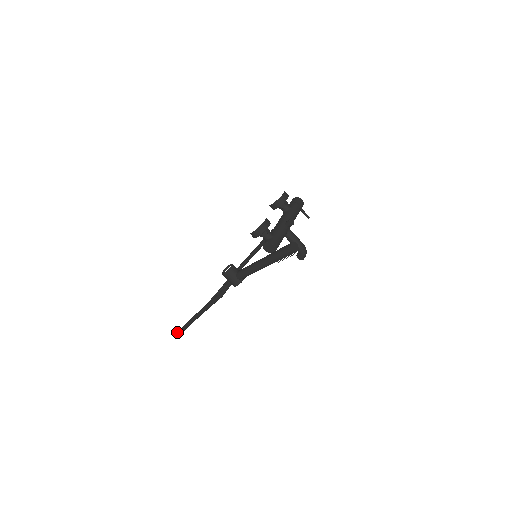
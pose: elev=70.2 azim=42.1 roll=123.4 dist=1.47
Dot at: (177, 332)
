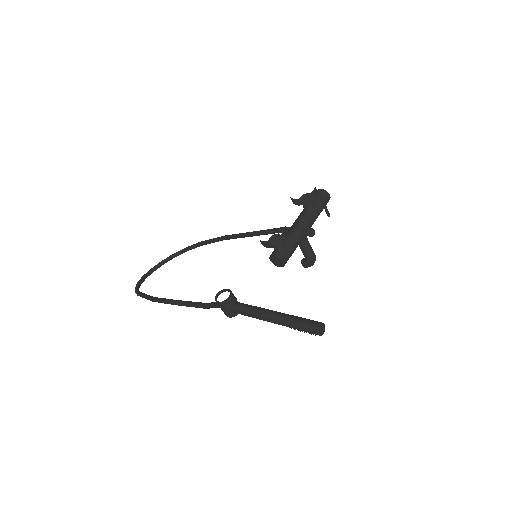
Dot at: (137, 293)
